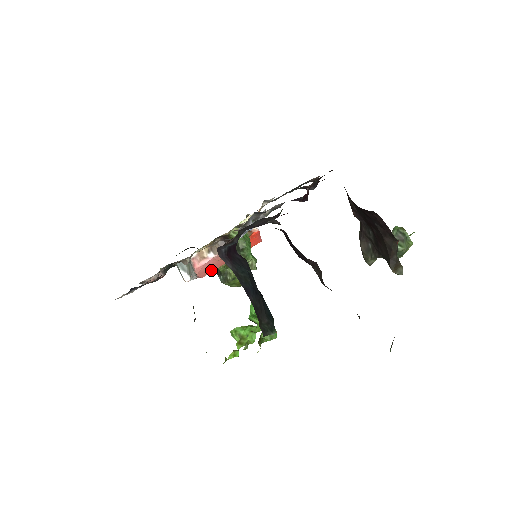
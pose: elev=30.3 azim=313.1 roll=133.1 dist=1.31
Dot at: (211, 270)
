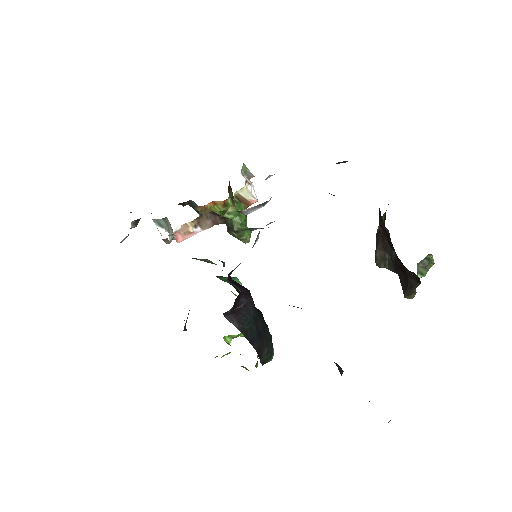
Dot at: occluded
